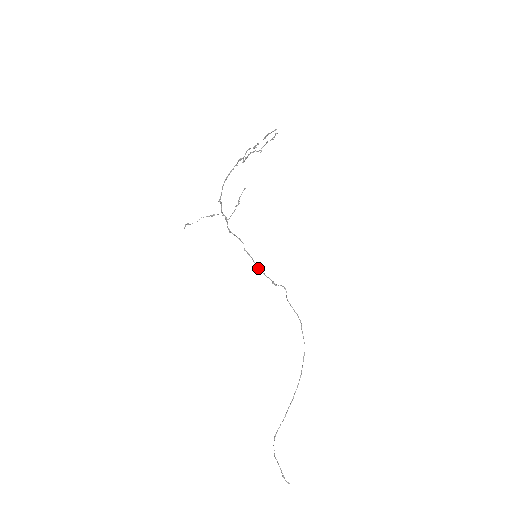
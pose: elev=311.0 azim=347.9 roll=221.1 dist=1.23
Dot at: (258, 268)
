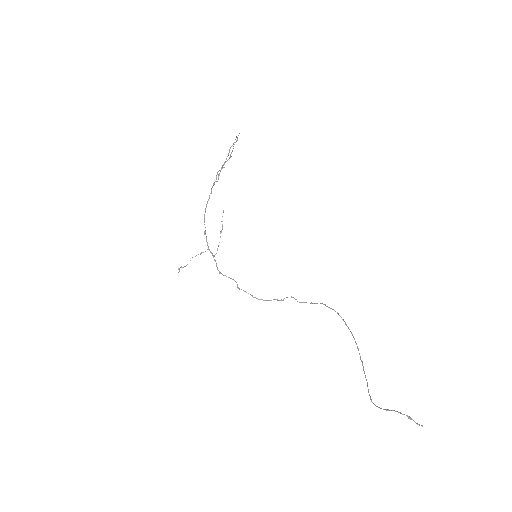
Dot at: (258, 299)
